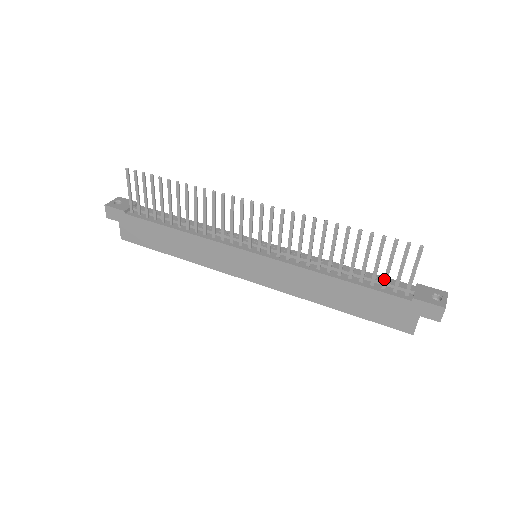
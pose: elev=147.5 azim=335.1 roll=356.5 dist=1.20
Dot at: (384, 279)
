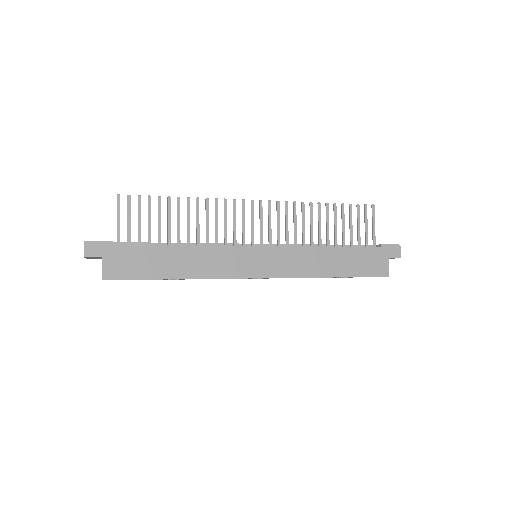
Dot at: (358, 238)
